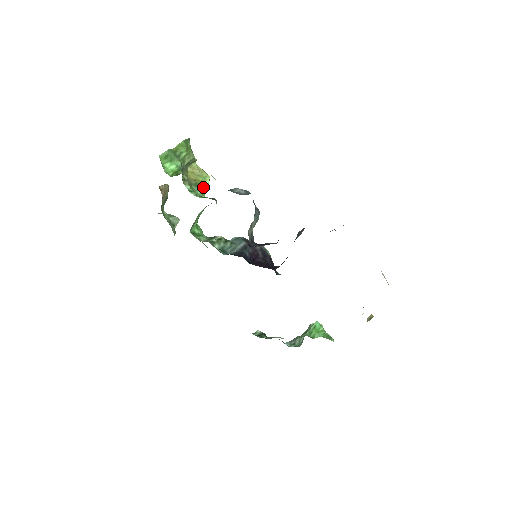
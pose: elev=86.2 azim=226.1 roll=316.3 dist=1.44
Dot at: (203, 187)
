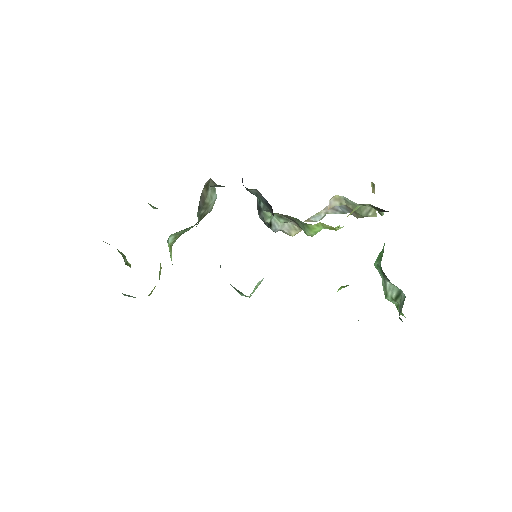
Dot at: occluded
